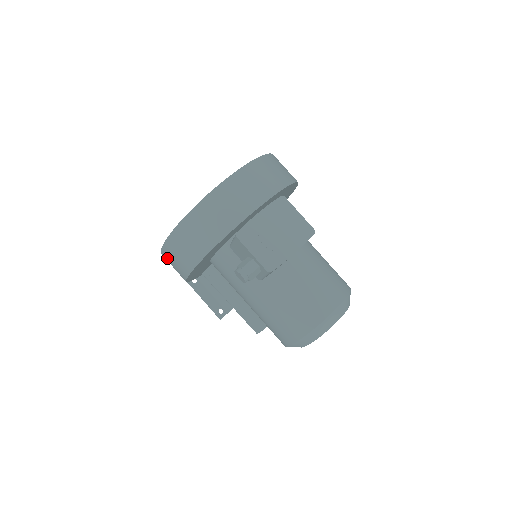
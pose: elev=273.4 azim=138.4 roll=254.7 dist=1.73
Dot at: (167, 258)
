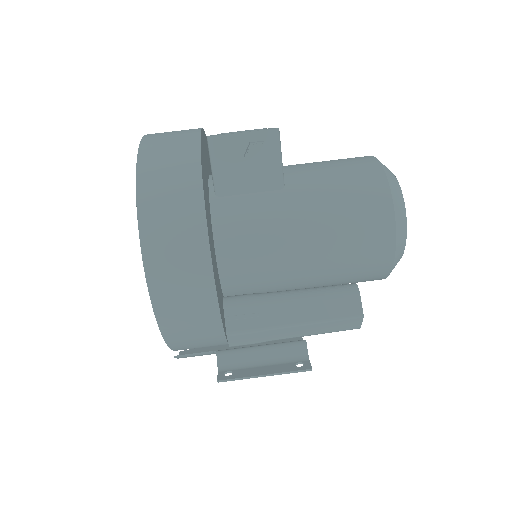
Dot at: (161, 270)
